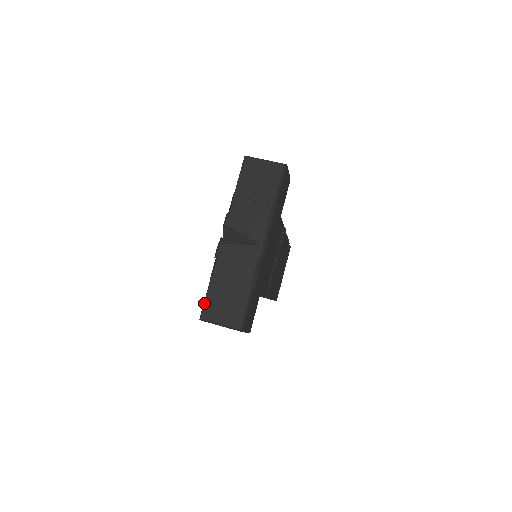
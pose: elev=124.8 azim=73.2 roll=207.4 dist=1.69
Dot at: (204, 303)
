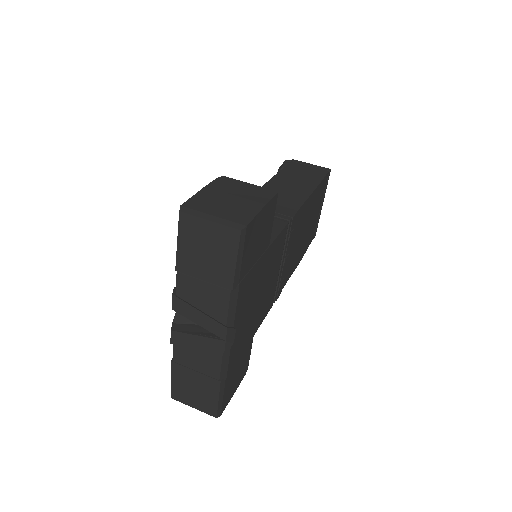
Dot at: (171, 385)
